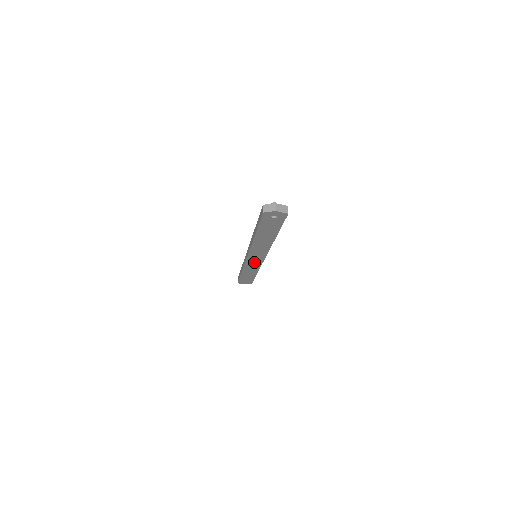
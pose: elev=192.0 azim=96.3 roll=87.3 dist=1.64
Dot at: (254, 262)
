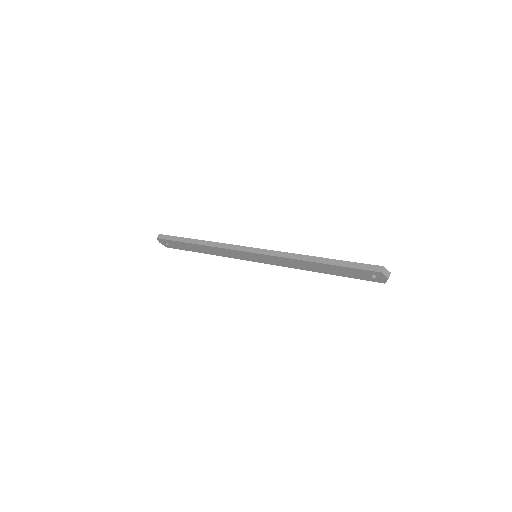
Dot at: (240, 255)
